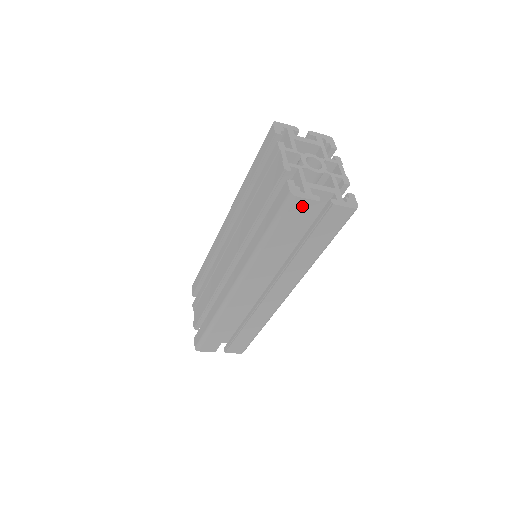
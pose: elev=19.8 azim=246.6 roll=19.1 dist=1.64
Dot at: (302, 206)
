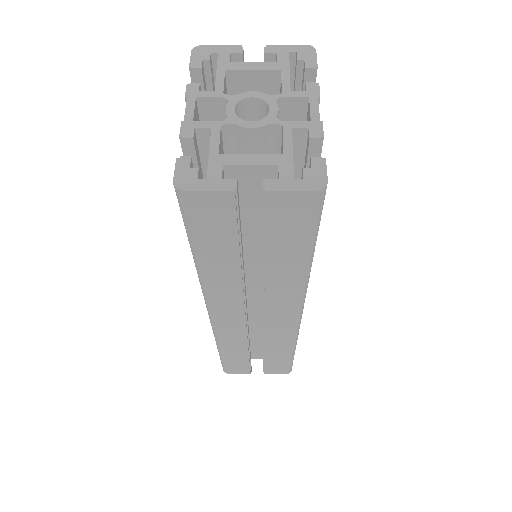
Dot at: (209, 203)
